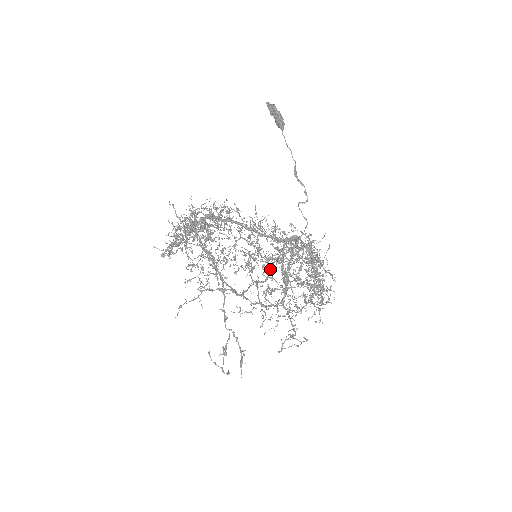
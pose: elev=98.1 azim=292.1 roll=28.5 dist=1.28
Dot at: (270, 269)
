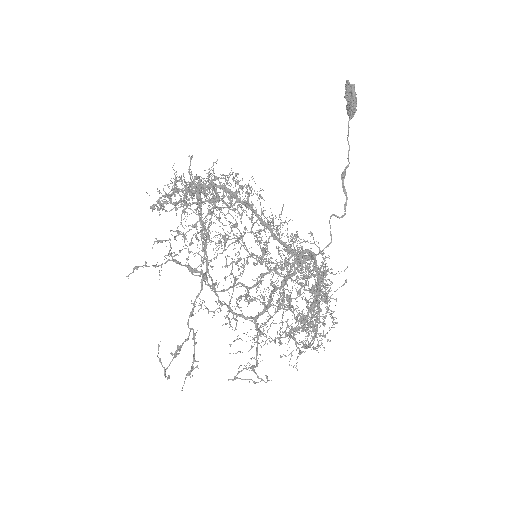
Dot at: (263, 276)
